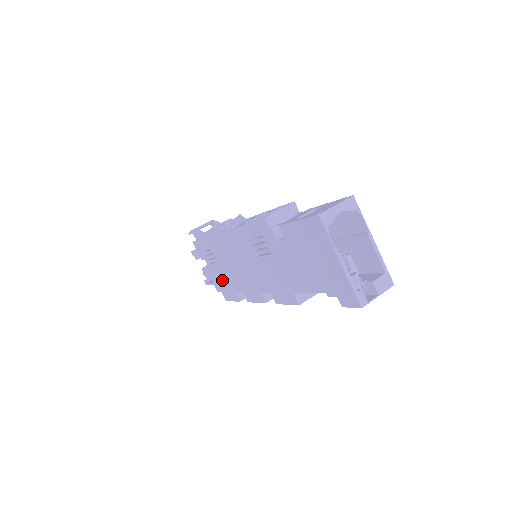
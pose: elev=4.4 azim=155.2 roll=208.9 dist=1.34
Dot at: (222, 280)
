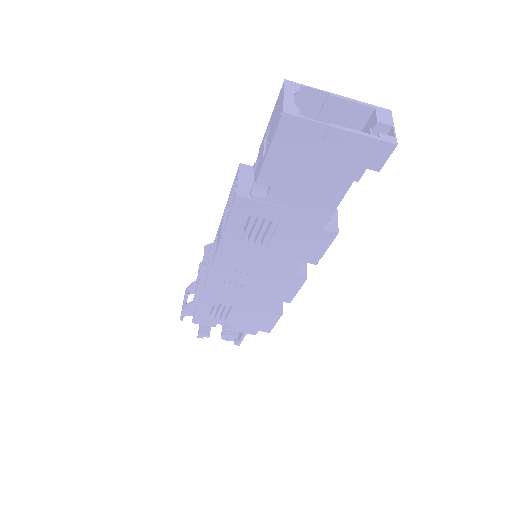
Dot at: (250, 317)
